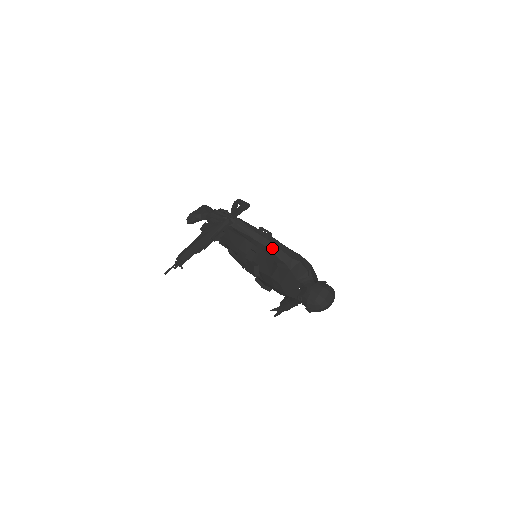
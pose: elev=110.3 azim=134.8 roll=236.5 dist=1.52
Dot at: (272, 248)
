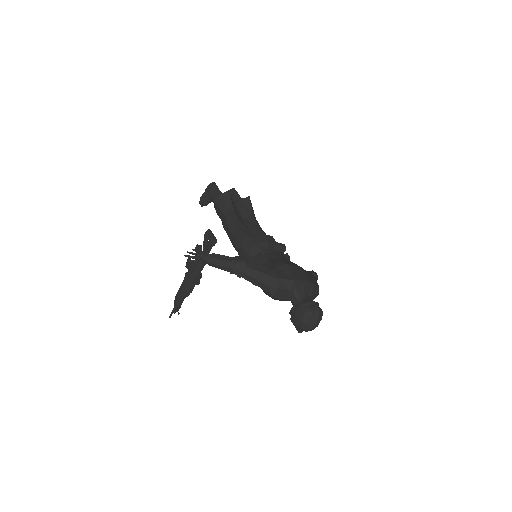
Dot at: (249, 279)
